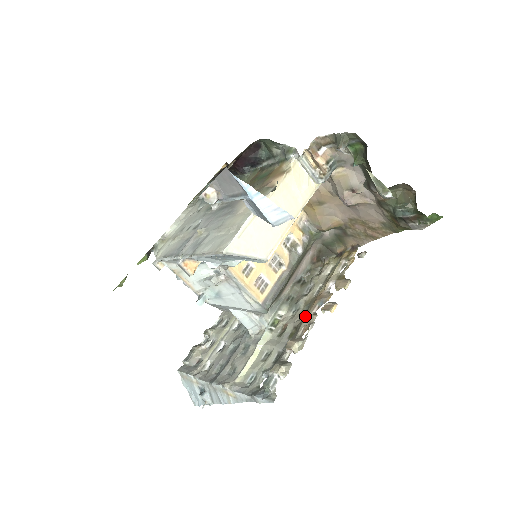
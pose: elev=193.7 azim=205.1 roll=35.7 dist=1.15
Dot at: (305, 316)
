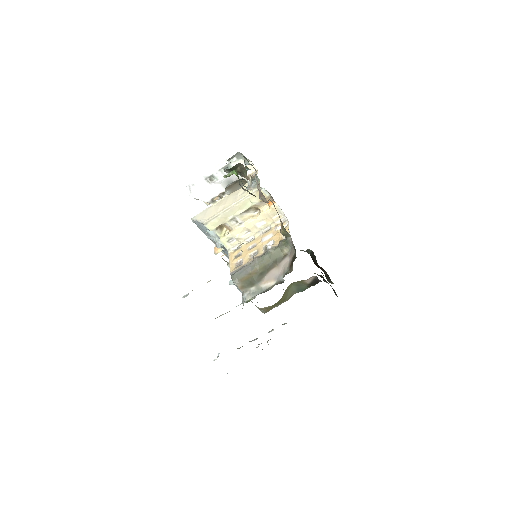
Dot at: occluded
